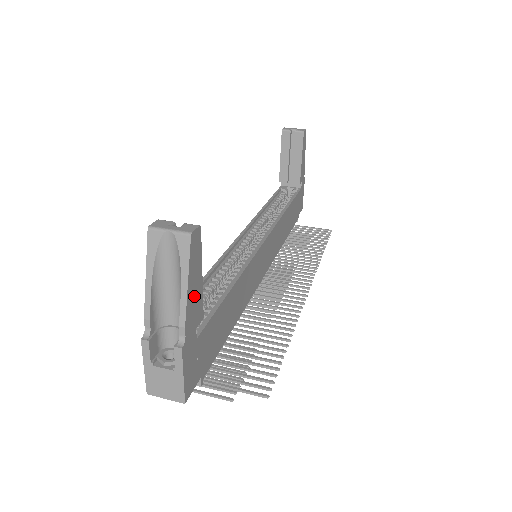
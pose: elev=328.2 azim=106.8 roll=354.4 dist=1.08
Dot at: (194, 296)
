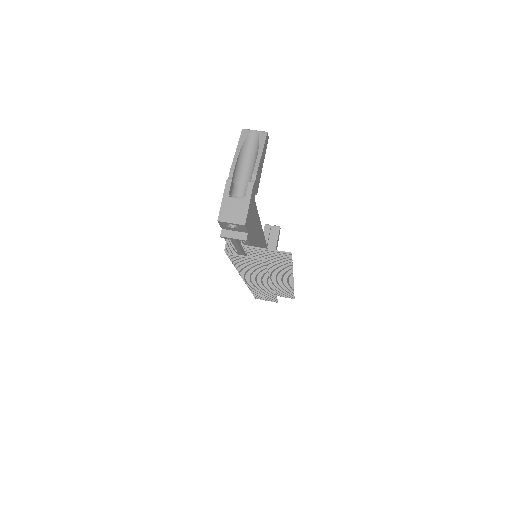
Dot at: (260, 168)
